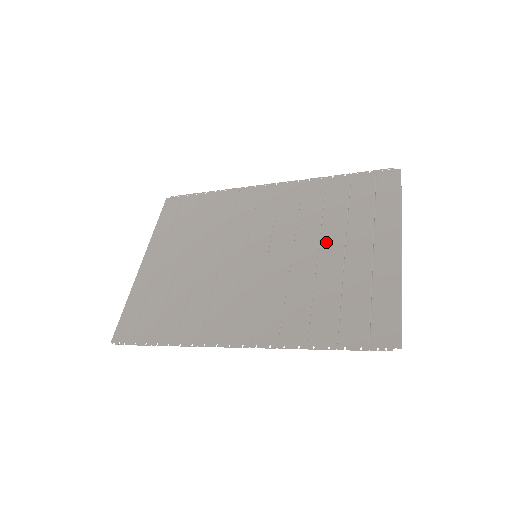
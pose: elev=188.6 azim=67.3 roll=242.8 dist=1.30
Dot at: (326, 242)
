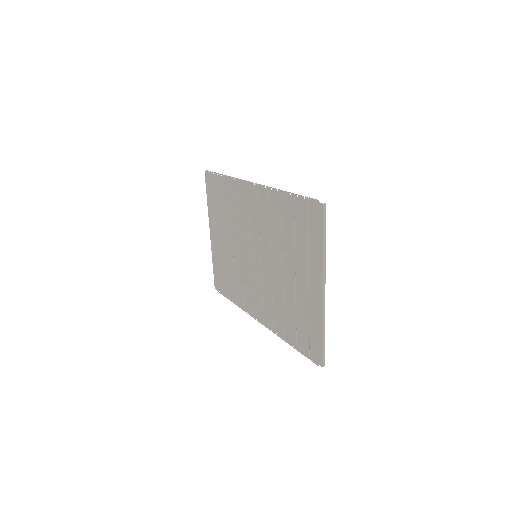
Dot at: (286, 264)
